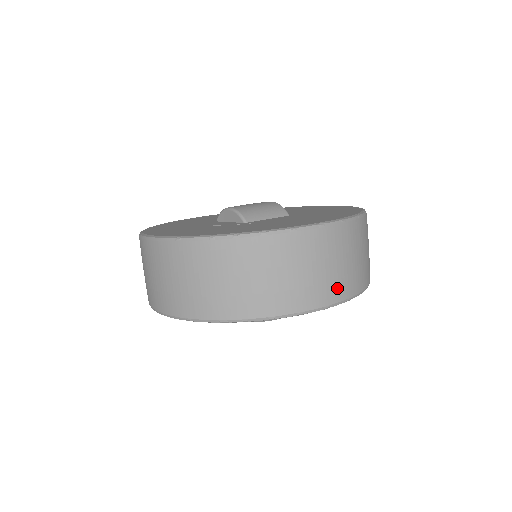
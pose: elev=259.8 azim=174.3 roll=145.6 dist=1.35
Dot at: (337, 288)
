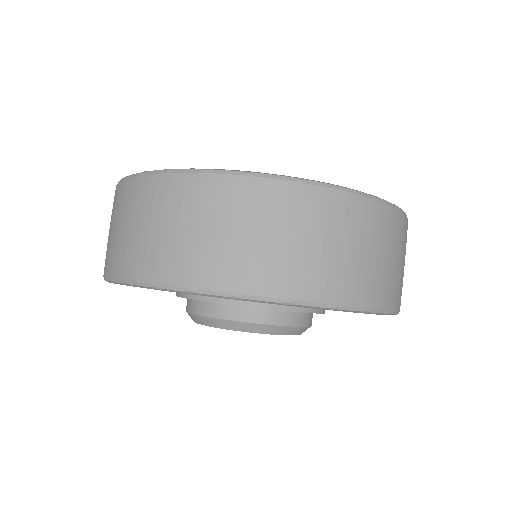
Dot at: (212, 267)
